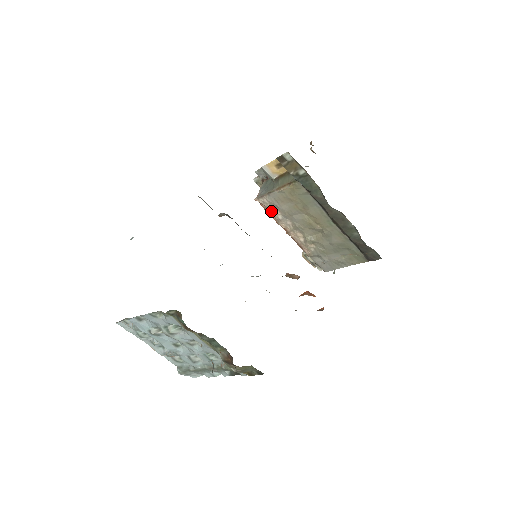
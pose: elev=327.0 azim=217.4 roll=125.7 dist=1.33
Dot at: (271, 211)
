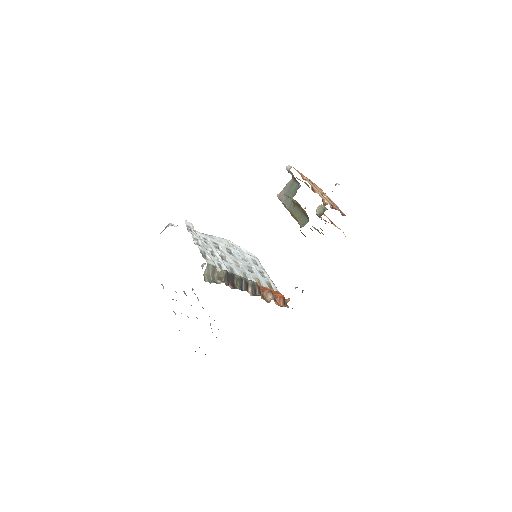
Dot at: occluded
